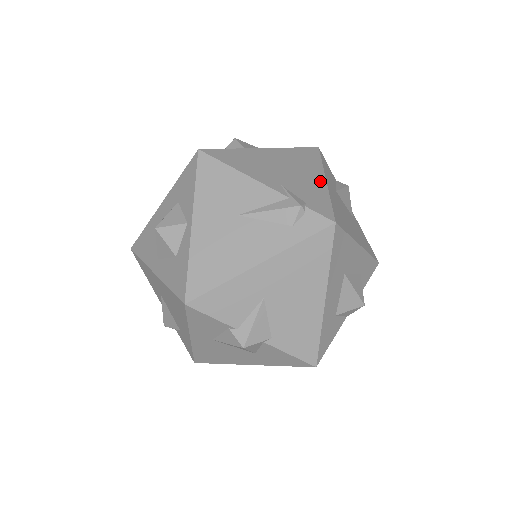
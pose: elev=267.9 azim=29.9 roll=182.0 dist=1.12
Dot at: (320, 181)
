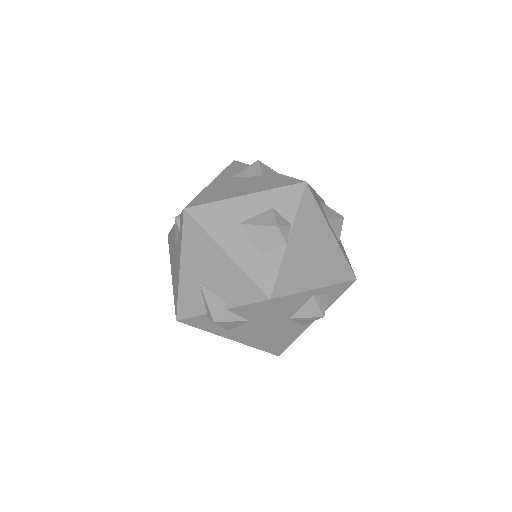
Dot at: occluded
